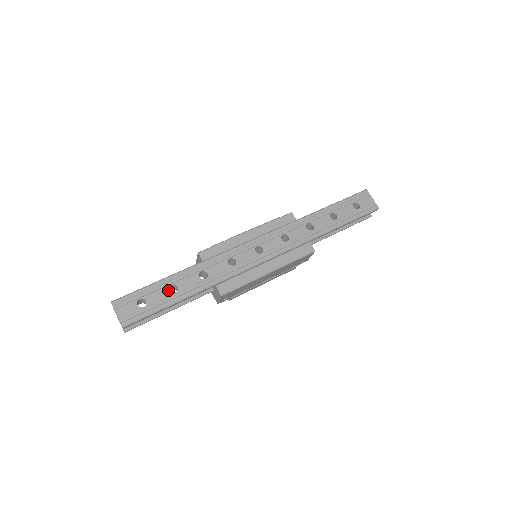
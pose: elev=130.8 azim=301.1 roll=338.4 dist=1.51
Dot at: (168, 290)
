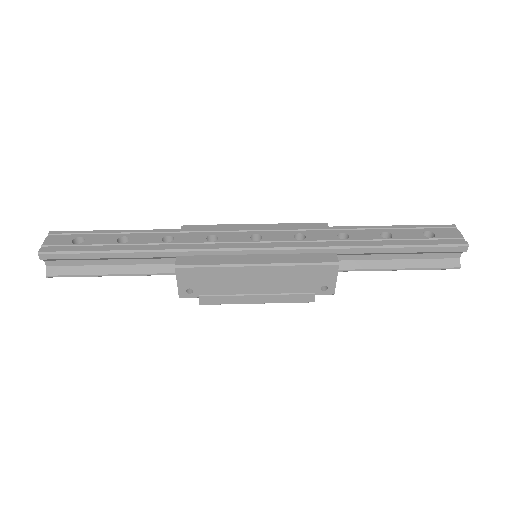
Dot at: (116, 239)
